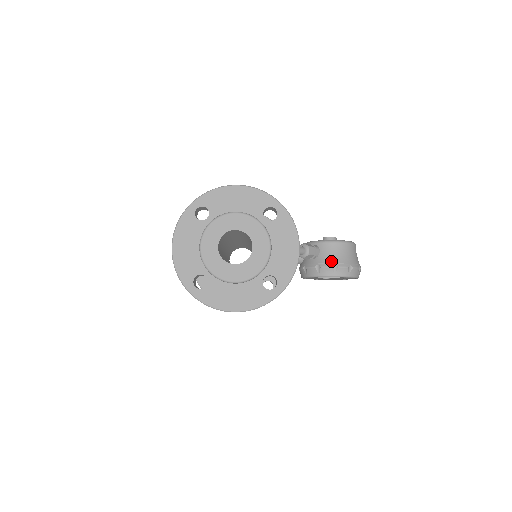
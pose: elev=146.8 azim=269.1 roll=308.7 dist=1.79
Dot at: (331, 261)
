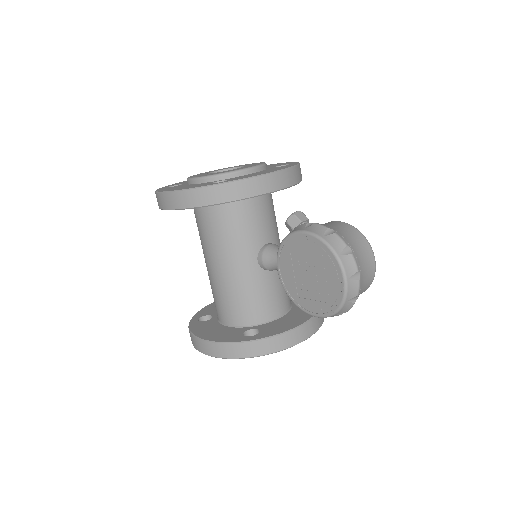
Dot at: occluded
